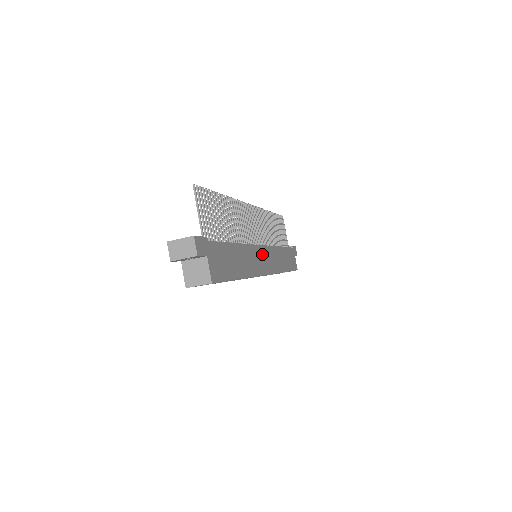
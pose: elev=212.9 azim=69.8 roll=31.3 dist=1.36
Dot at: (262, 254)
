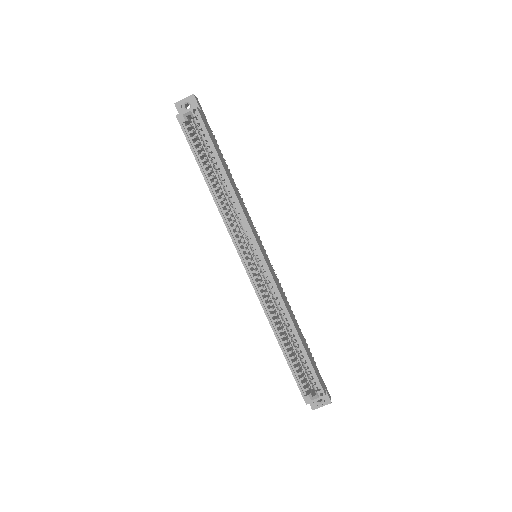
Dot at: (261, 246)
